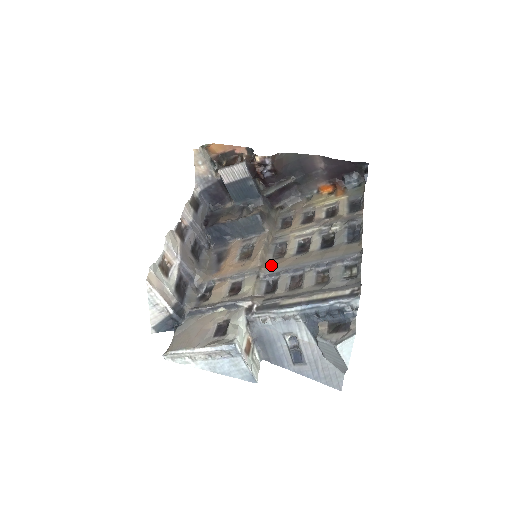
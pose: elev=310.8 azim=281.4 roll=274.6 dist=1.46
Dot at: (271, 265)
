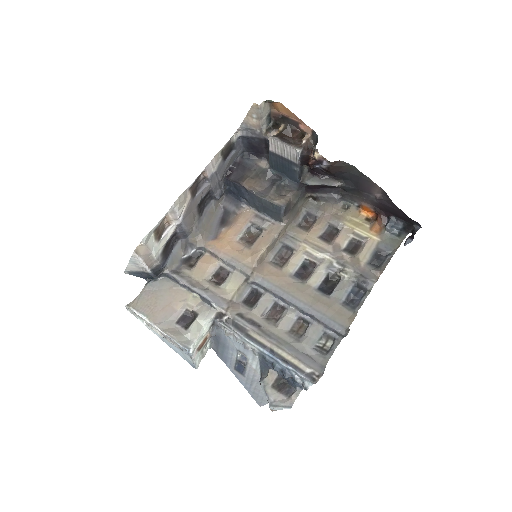
Dot at: (265, 271)
